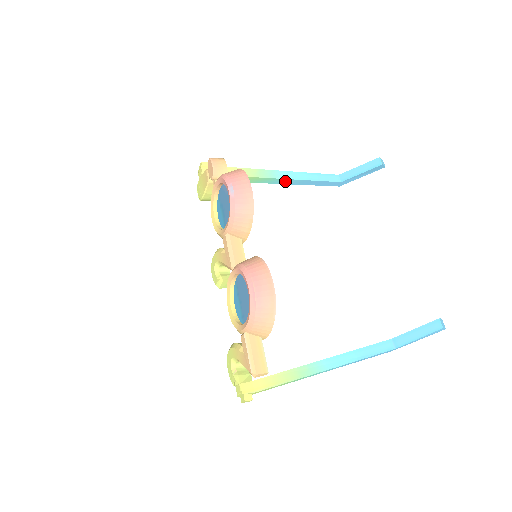
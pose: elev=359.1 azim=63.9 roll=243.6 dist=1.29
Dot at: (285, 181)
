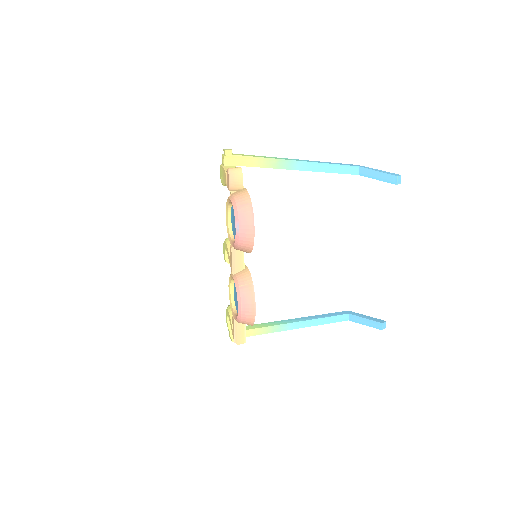
Dot at: (303, 170)
